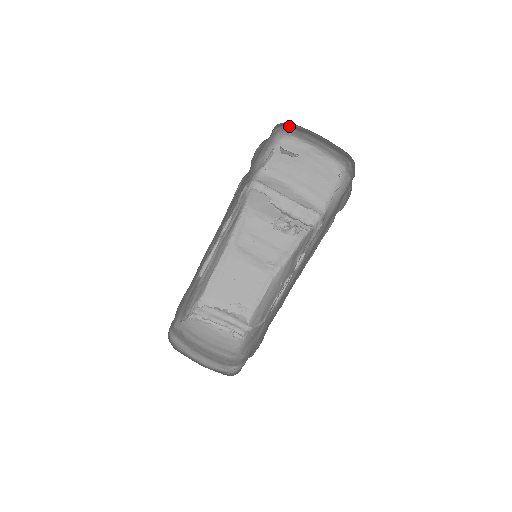
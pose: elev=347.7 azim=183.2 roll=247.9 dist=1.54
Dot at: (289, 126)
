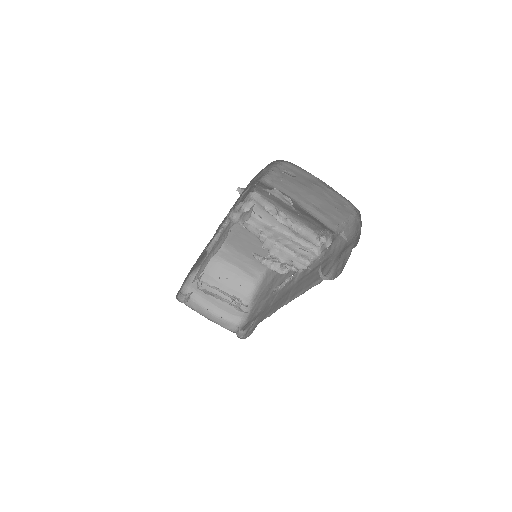
Dot at: occluded
